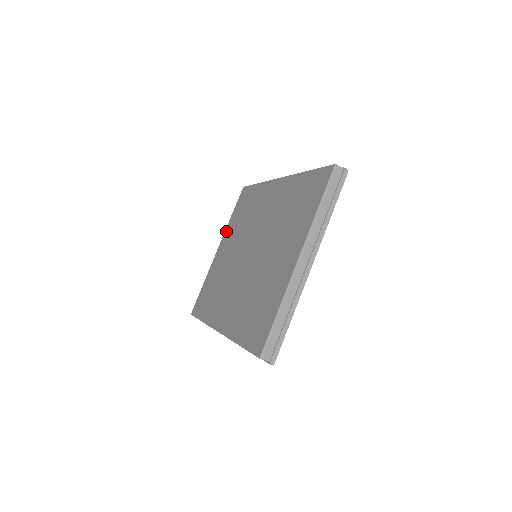
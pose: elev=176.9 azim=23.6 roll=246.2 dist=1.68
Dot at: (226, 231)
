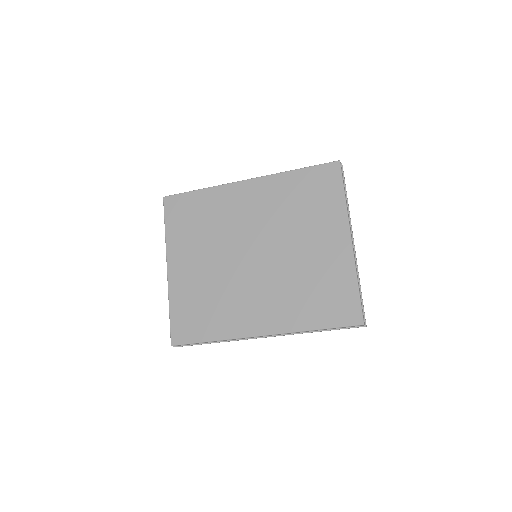
Dot at: (170, 246)
